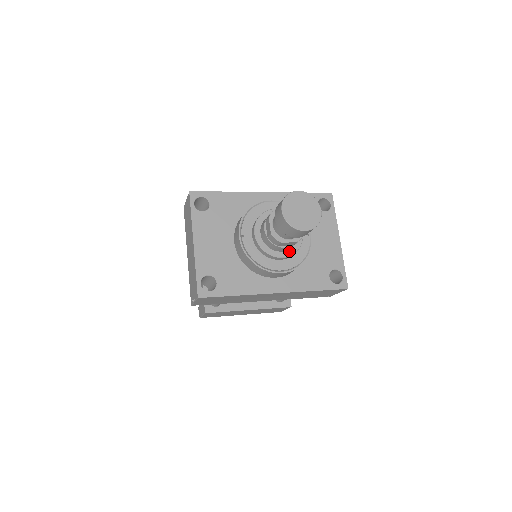
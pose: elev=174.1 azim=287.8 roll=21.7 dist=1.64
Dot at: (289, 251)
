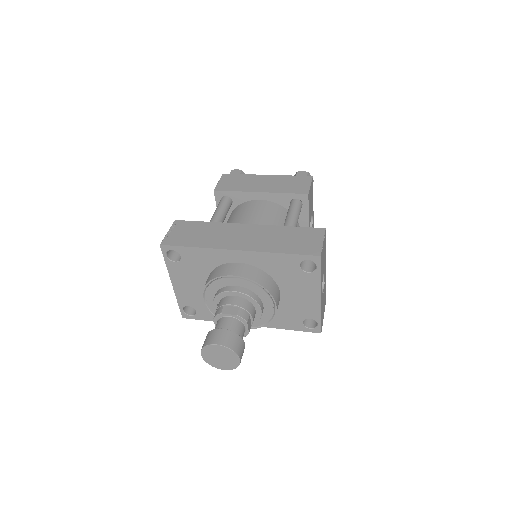
Dot at: occluded
